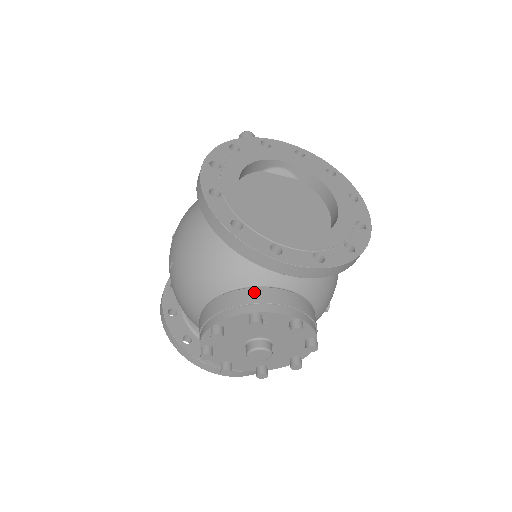
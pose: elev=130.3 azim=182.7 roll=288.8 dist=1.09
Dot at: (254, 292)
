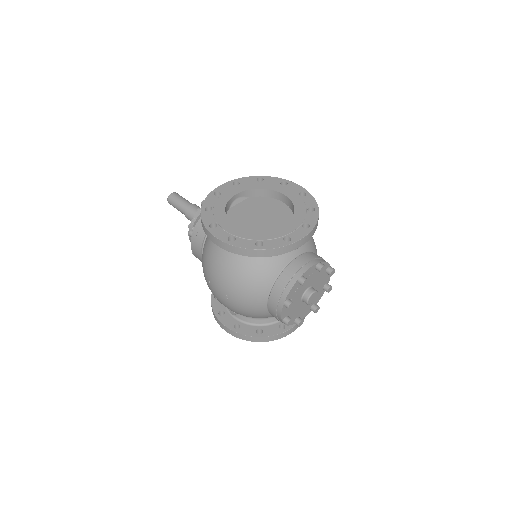
Dot at: (289, 269)
